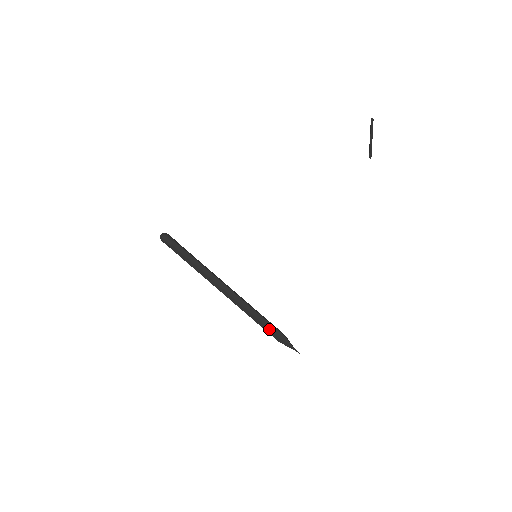
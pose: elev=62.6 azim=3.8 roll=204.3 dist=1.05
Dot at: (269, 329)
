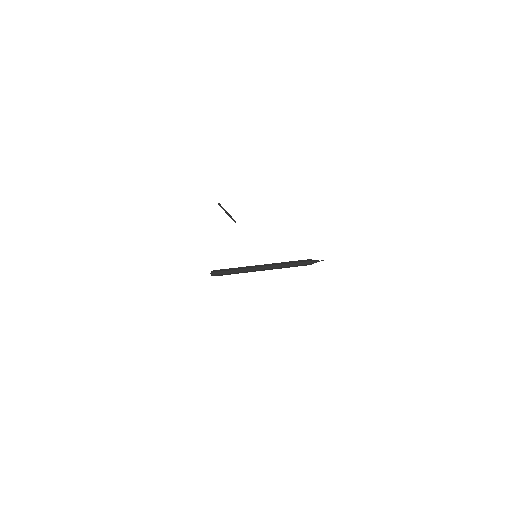
Dot at: (301, 262)
